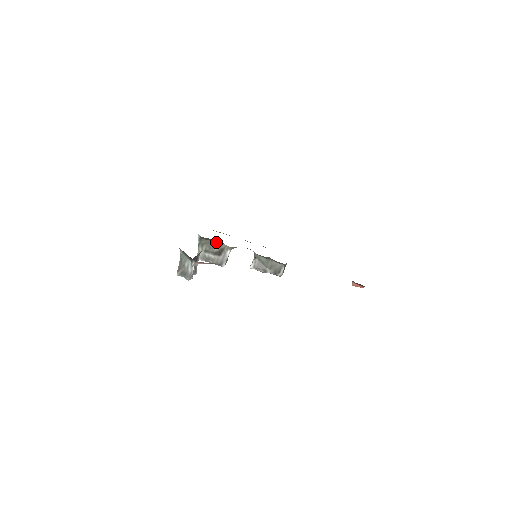
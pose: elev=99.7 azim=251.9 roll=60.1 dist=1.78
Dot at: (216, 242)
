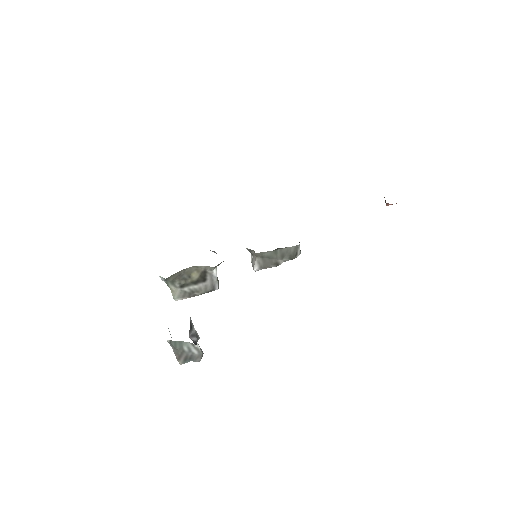
Dot at: (189, 268)
